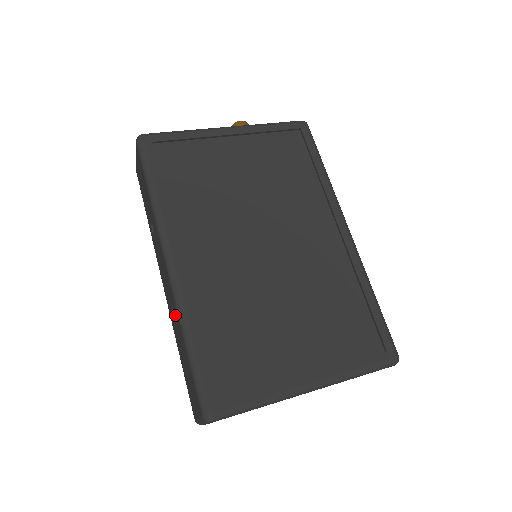
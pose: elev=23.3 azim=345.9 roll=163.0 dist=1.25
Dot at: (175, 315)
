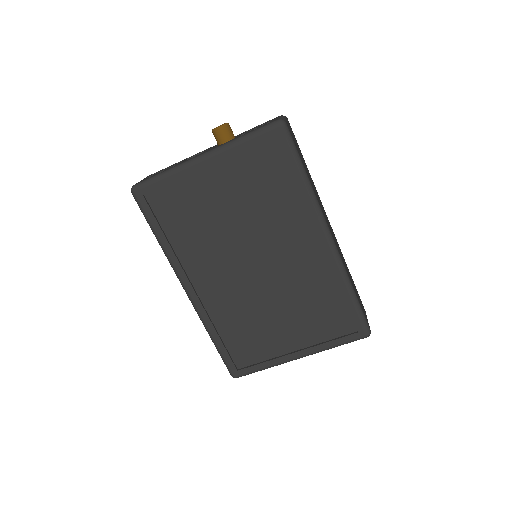
Dot at: occluded
